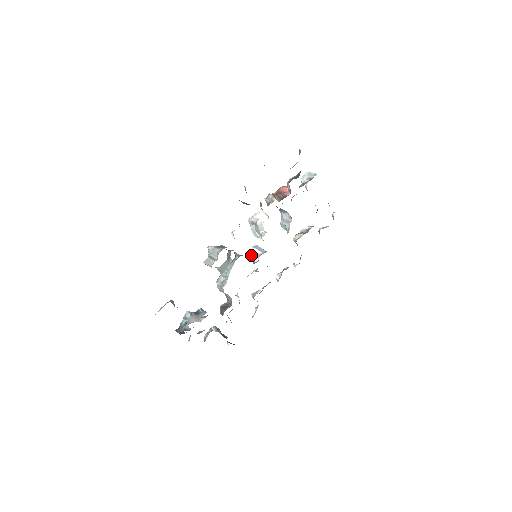
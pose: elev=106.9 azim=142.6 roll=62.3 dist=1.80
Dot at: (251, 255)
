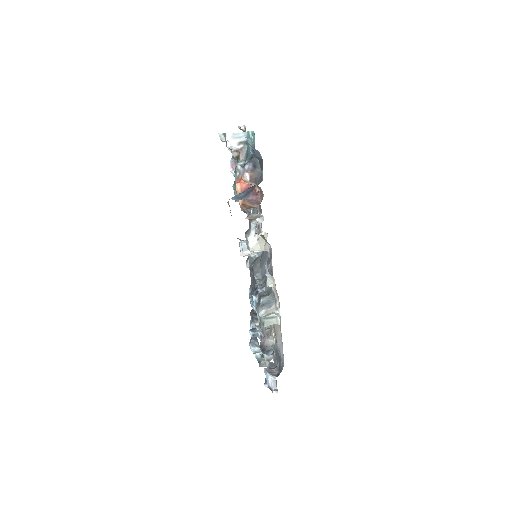
Dot at: occluded
